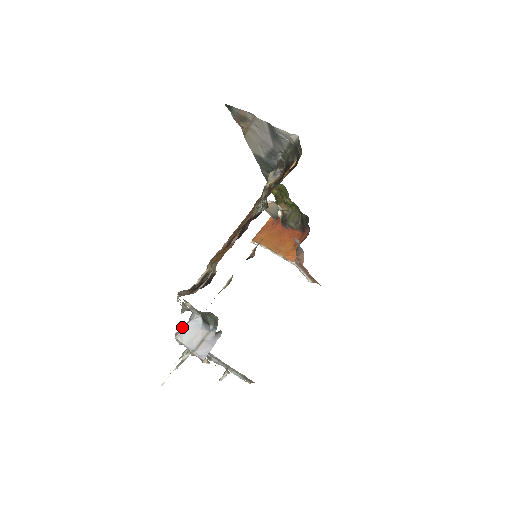
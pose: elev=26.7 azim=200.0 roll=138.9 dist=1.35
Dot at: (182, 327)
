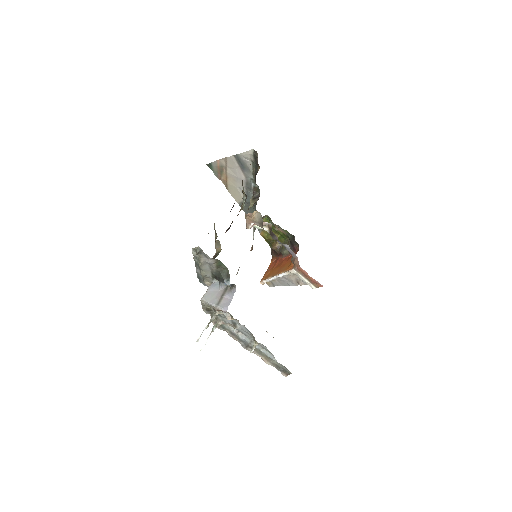
Dot at: occluded
